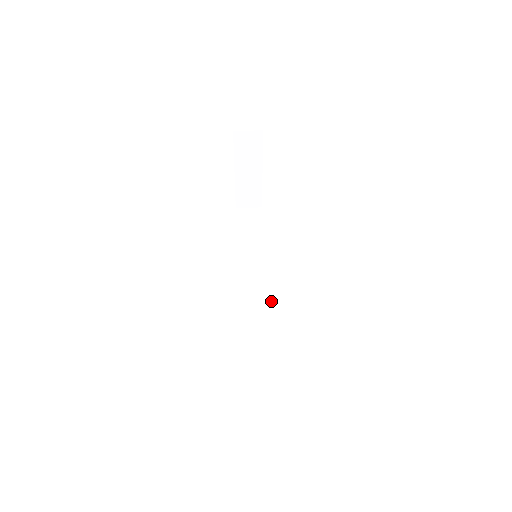
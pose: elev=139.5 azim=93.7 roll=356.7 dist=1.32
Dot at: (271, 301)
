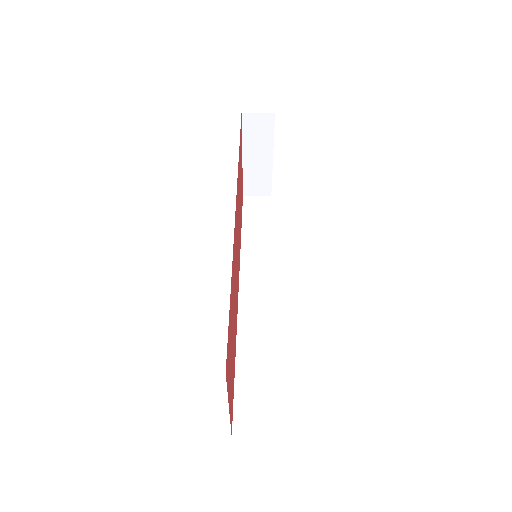
Dot at: (271, 304)
